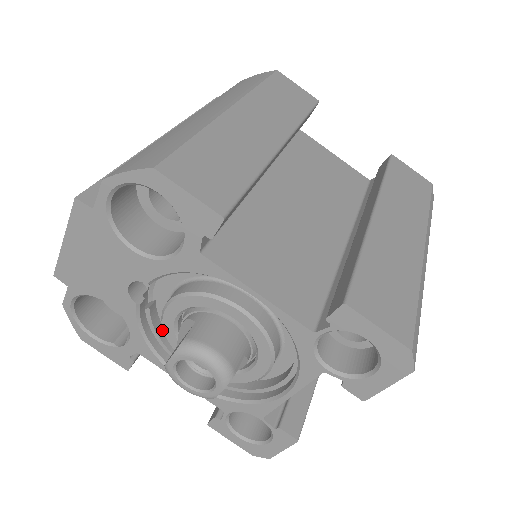
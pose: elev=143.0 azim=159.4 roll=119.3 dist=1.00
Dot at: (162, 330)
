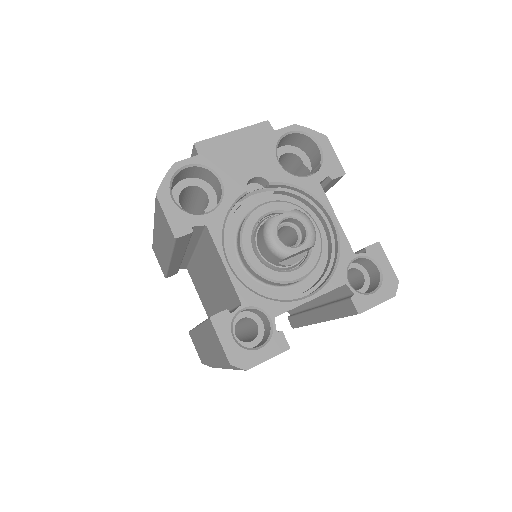
Dot at: (227, 227)
